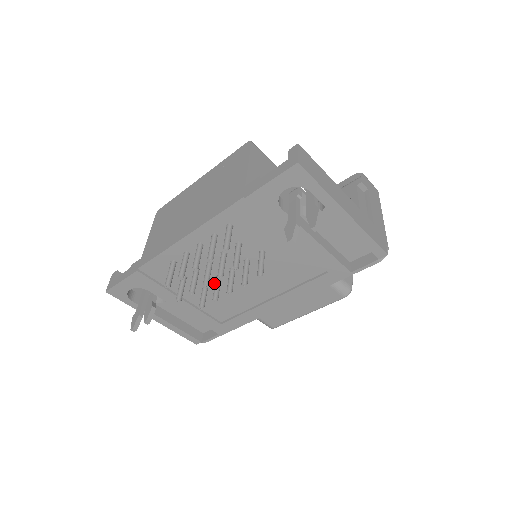
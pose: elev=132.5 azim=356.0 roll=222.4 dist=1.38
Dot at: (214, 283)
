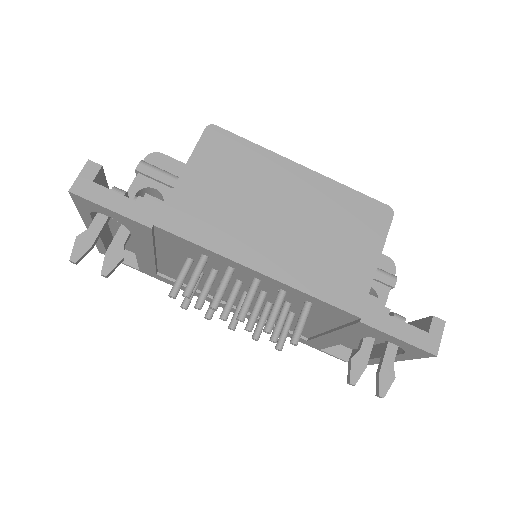
Dot at: occluded
